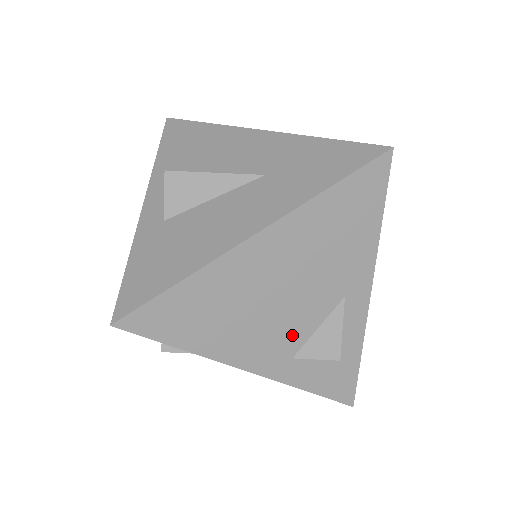
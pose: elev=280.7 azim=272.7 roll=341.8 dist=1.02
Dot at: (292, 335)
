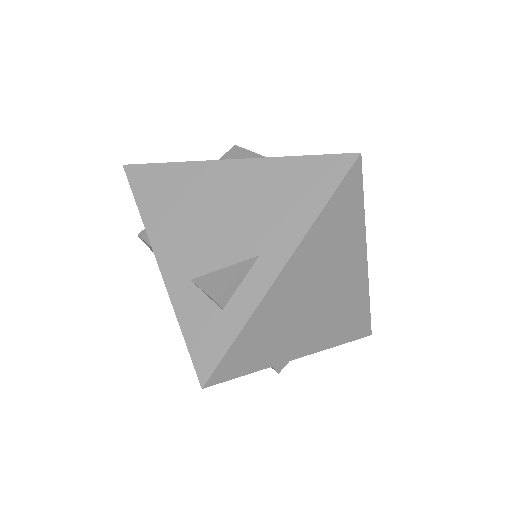
Dot at: (203, 258)
